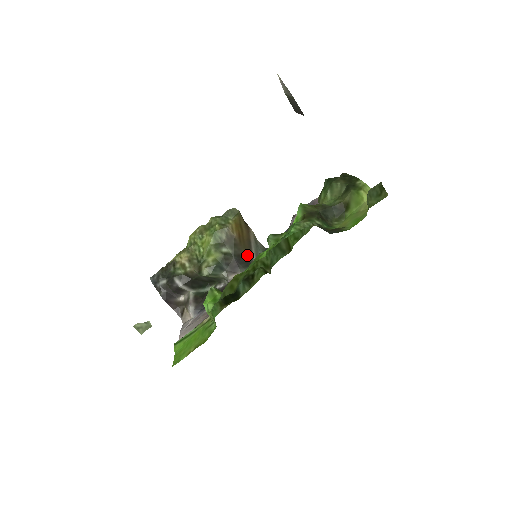
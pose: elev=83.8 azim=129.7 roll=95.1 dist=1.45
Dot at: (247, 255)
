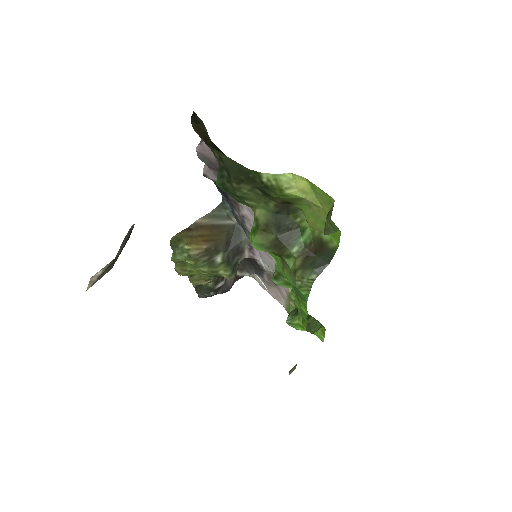
Dot at: (227, 232)
